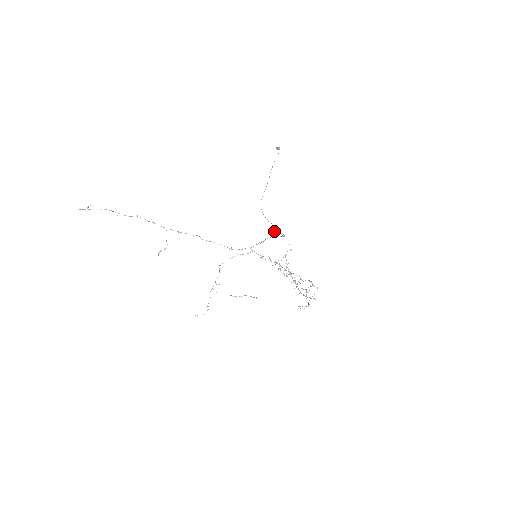
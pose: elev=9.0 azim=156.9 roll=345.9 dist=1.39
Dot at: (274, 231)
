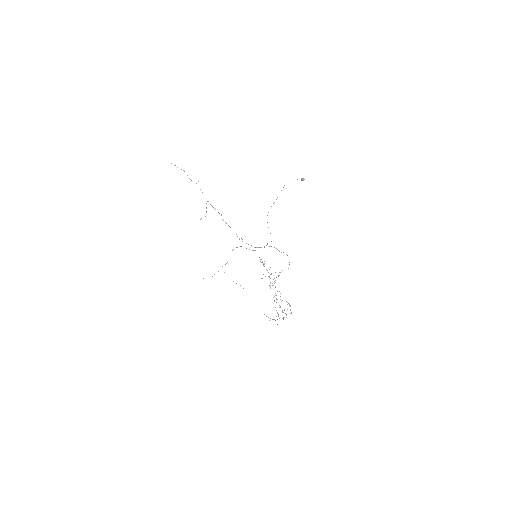
Dot at: occluded
